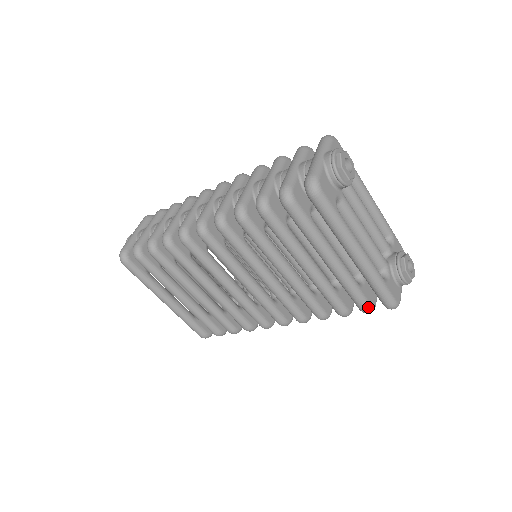
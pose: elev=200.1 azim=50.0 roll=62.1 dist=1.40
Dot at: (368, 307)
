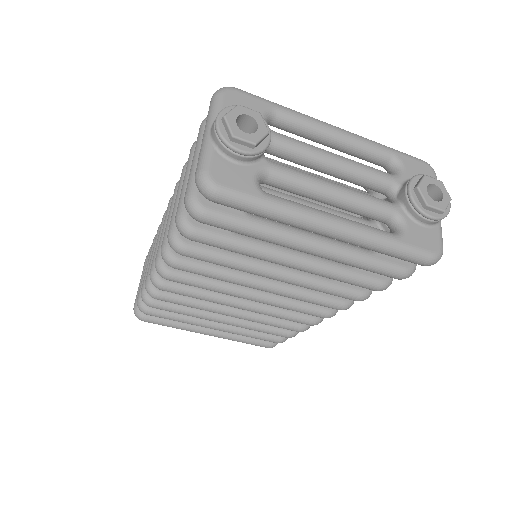
Dot at: (402, 272)
